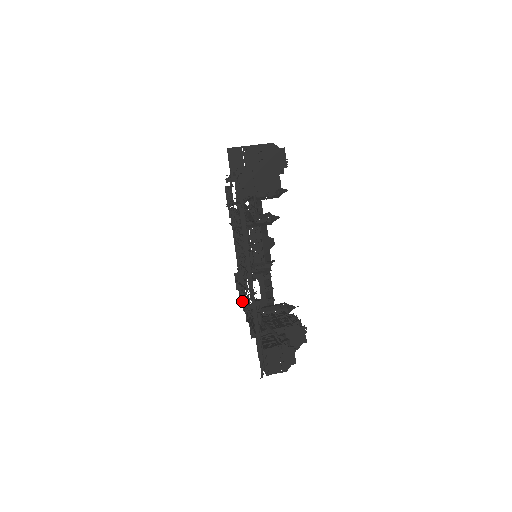
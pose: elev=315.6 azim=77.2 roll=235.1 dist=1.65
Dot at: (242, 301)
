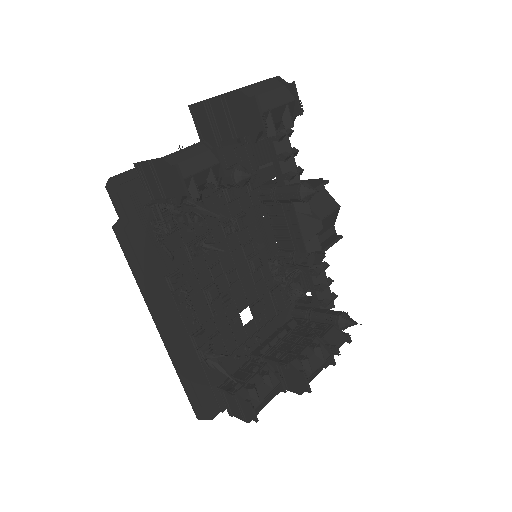
Dot at: (281, 297)
